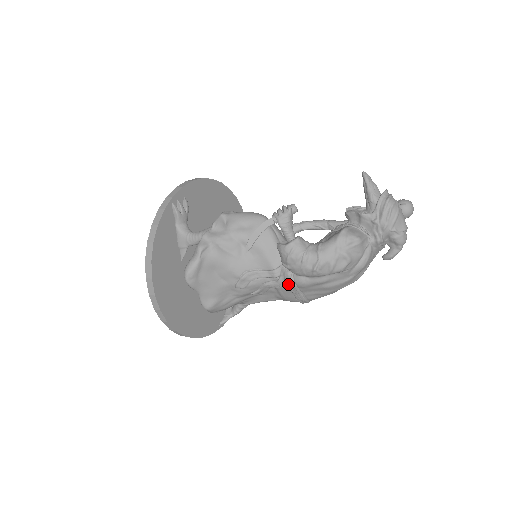
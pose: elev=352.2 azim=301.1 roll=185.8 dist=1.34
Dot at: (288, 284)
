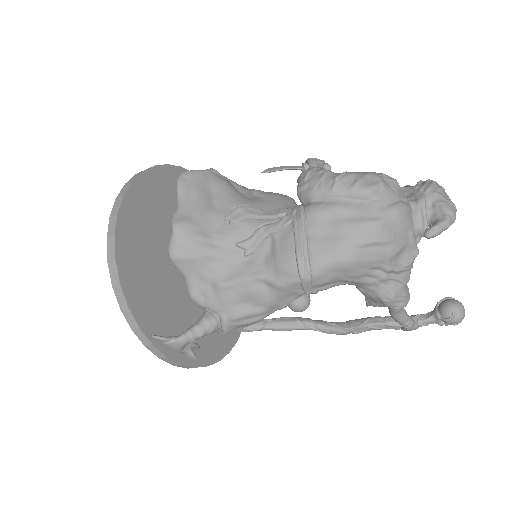
Dot at: (294, 218)
